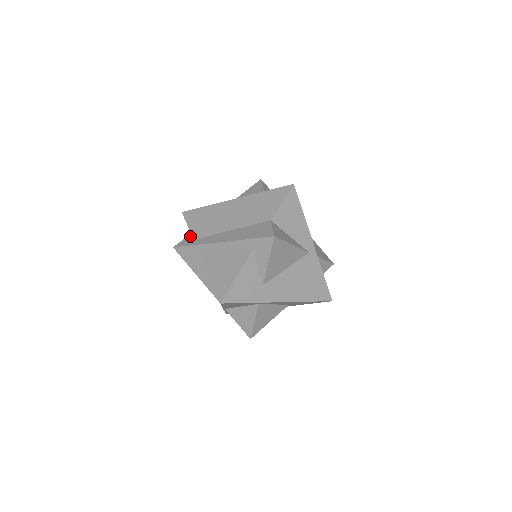
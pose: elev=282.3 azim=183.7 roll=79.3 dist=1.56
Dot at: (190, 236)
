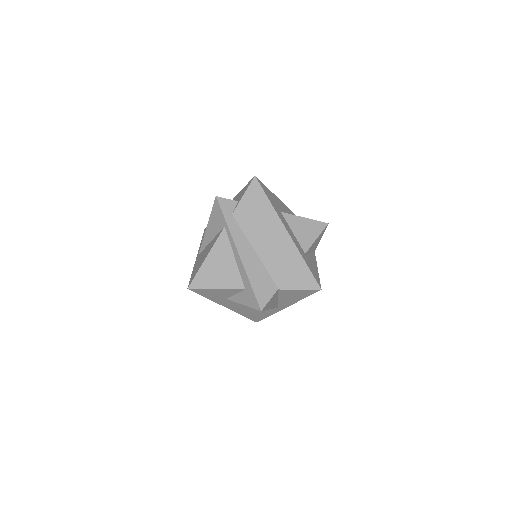
Dot at: (235, 205)
